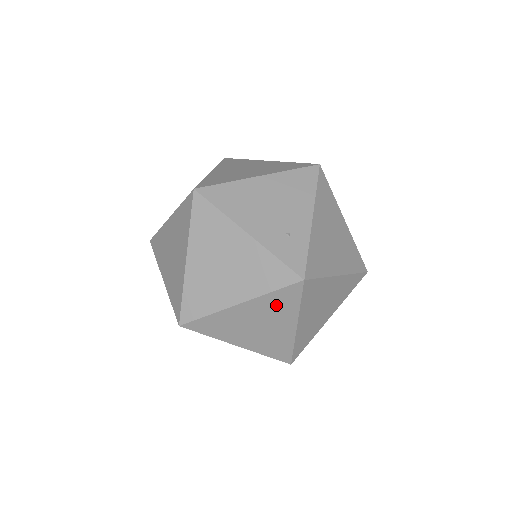
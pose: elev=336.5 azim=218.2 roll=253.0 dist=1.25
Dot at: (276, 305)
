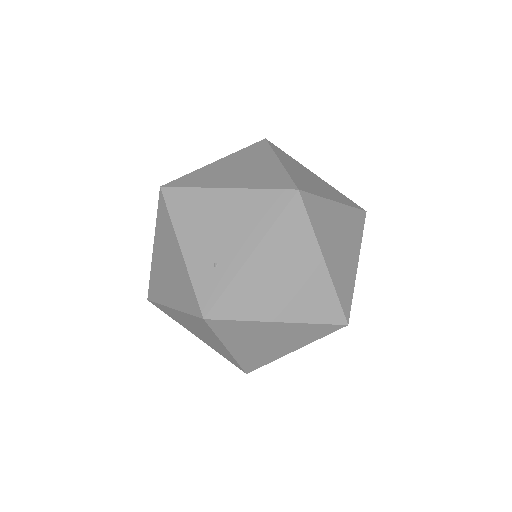
Dot at: (199, 325)
